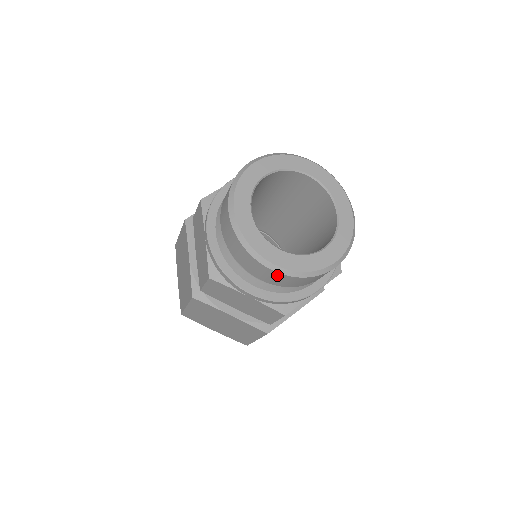
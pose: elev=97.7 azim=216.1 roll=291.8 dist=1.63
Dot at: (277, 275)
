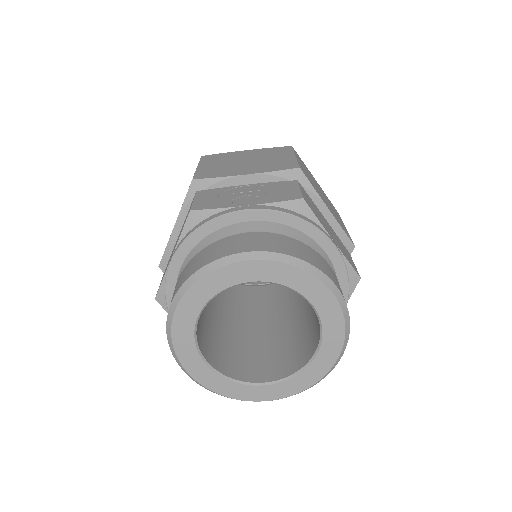
Dot at: occluded
